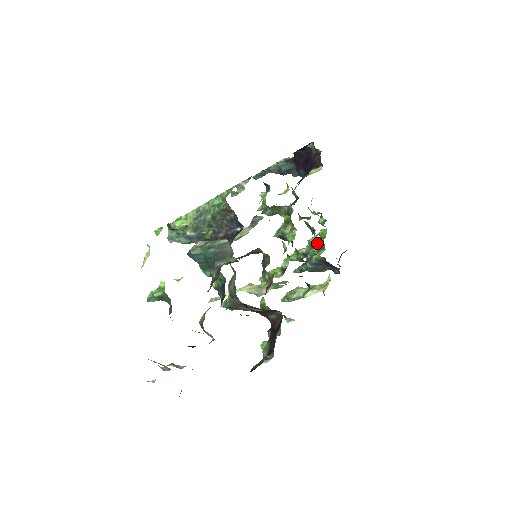
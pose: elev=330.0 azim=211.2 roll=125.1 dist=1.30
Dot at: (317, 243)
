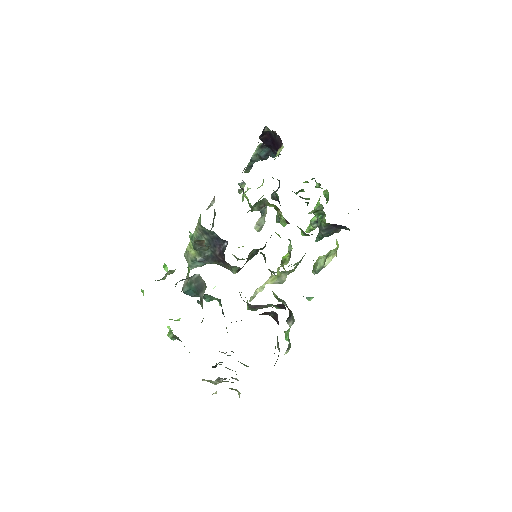
Dot at: (316, 212)
